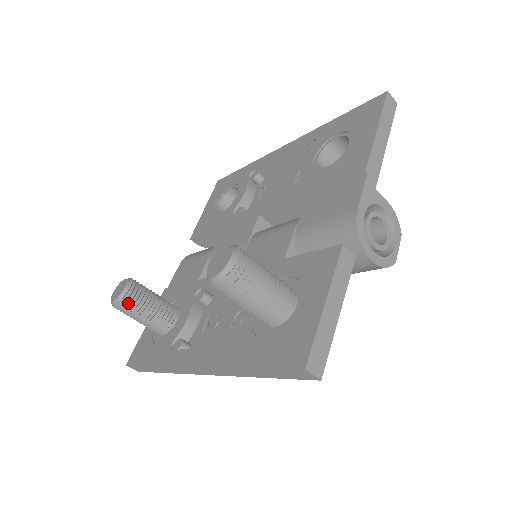
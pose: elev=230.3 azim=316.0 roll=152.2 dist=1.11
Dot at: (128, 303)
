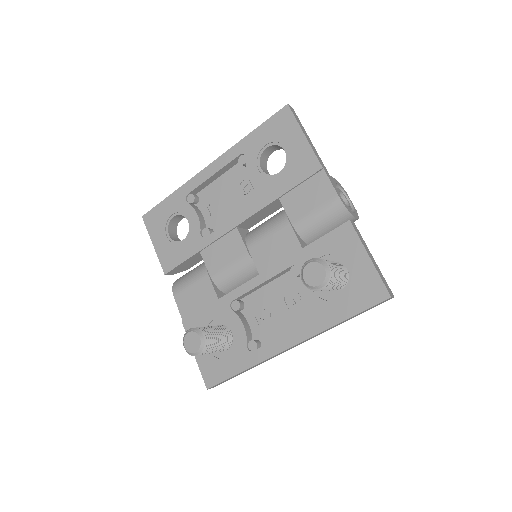
Dot at: (208, 345)
